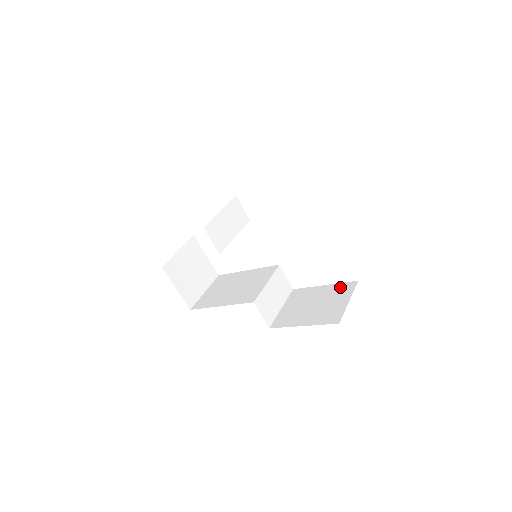
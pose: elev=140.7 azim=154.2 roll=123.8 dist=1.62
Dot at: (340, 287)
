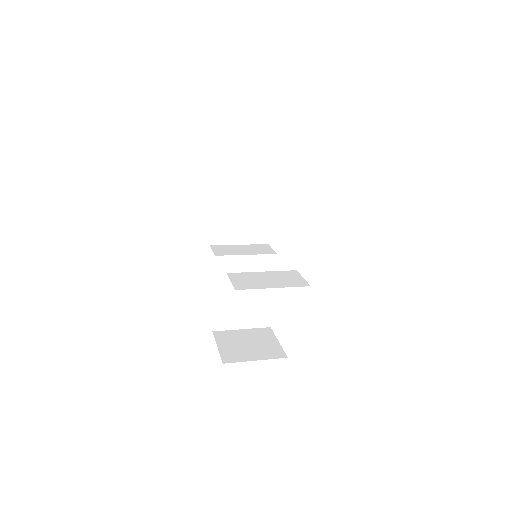
Dot at: occluded
